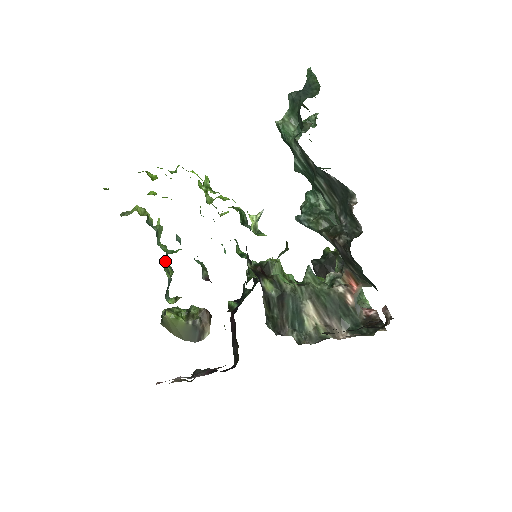
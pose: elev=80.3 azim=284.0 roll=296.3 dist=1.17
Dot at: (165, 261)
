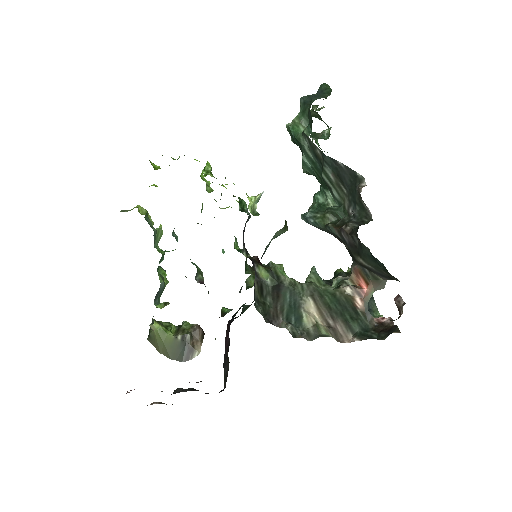
Dot at: (161, 268)
